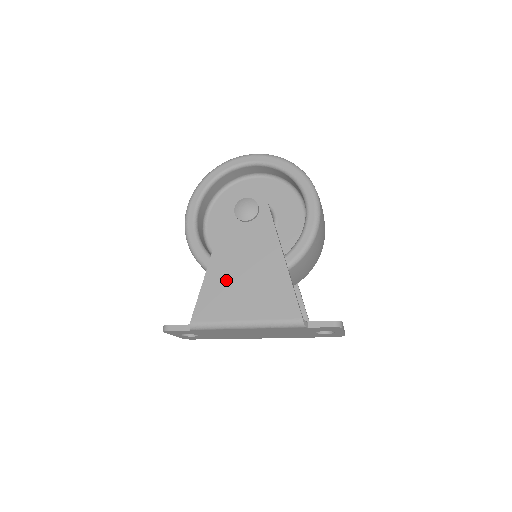
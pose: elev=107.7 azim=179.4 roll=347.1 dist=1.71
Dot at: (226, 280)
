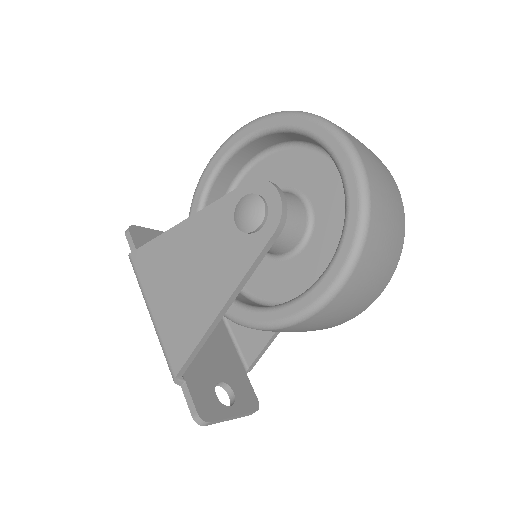
Dot at: (174, 258)
